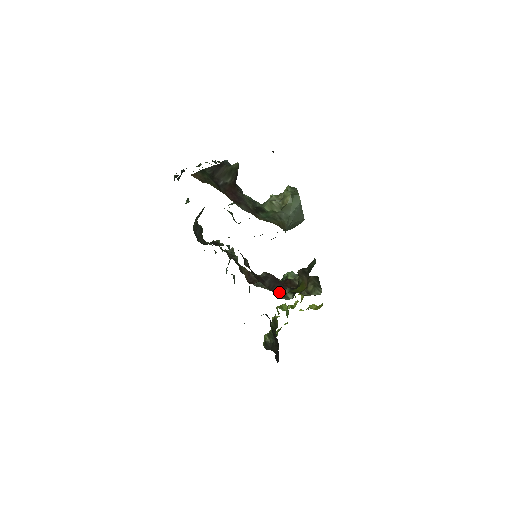
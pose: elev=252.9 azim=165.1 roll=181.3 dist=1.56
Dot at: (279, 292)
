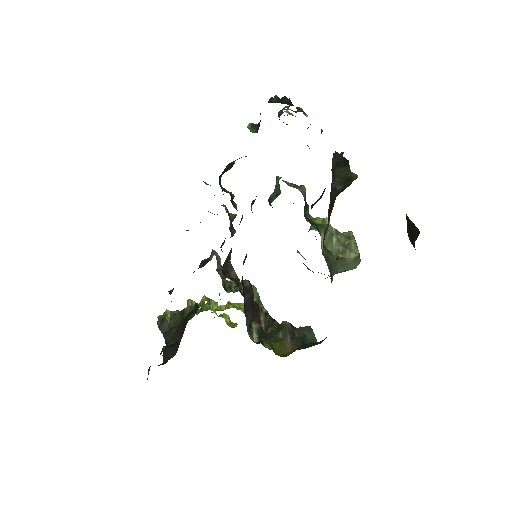
Dot at: (249, 321)
